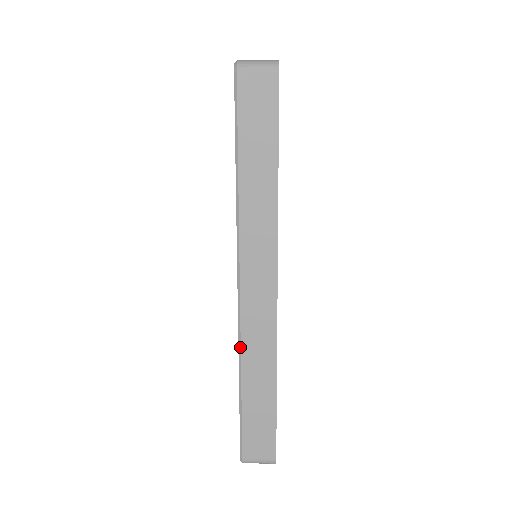
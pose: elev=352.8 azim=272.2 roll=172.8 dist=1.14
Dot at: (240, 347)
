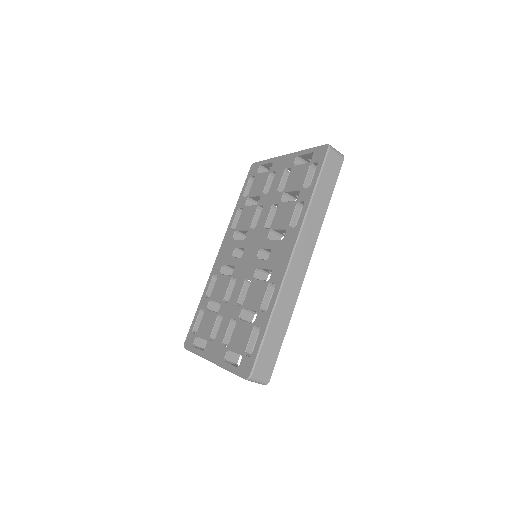
Dot at: (280, 293)
